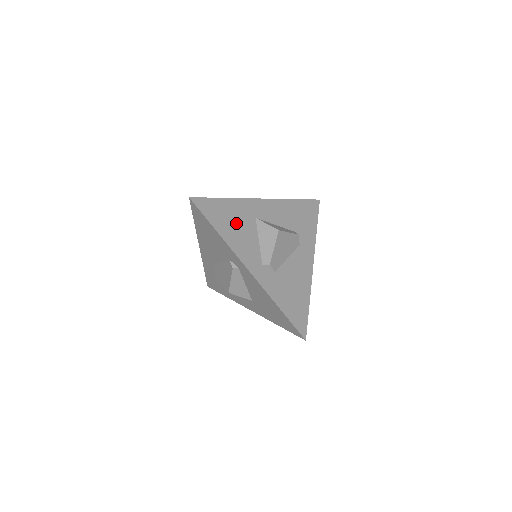
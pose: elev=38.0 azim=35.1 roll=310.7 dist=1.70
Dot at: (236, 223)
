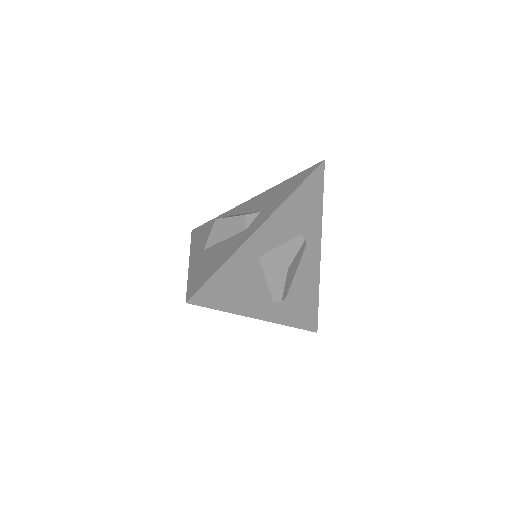
Dot at: (240, 283)
